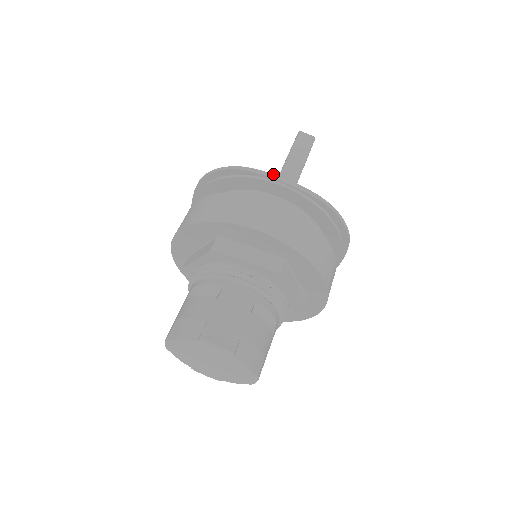
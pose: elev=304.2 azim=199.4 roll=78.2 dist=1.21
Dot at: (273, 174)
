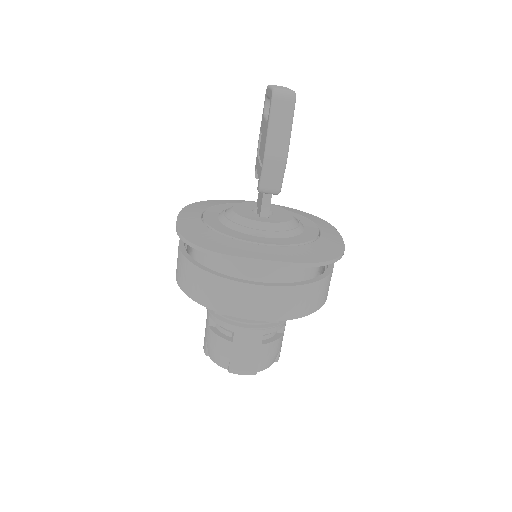
Dot at: (251, 259)
